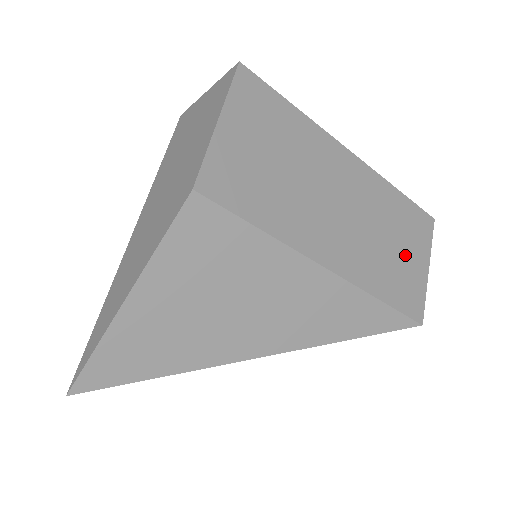
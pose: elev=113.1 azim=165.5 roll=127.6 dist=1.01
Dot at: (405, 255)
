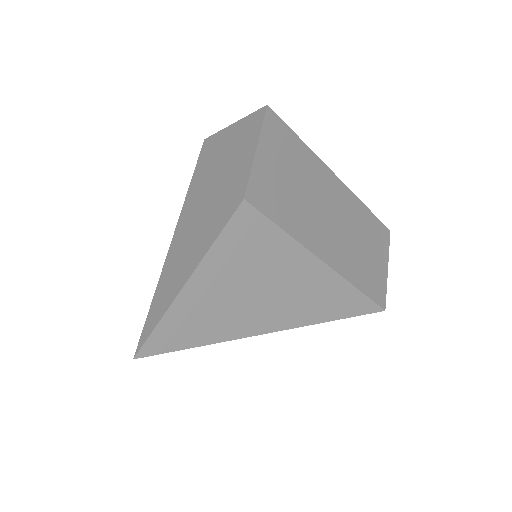
Dot at: (373, 257)
